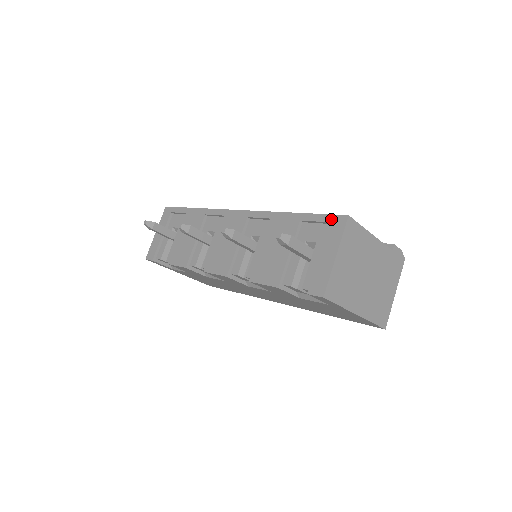
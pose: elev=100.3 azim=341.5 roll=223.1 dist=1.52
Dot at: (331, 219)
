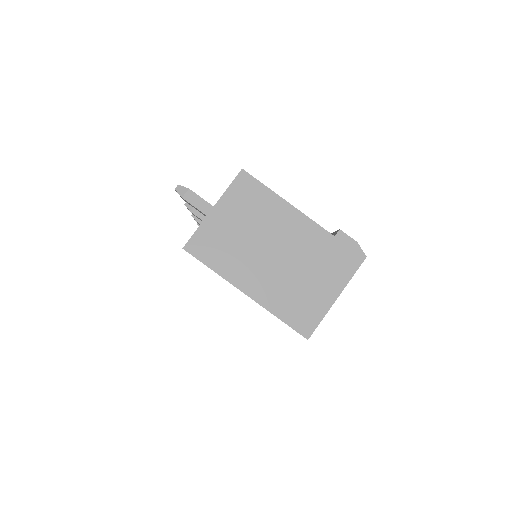
Dot at: occluded
